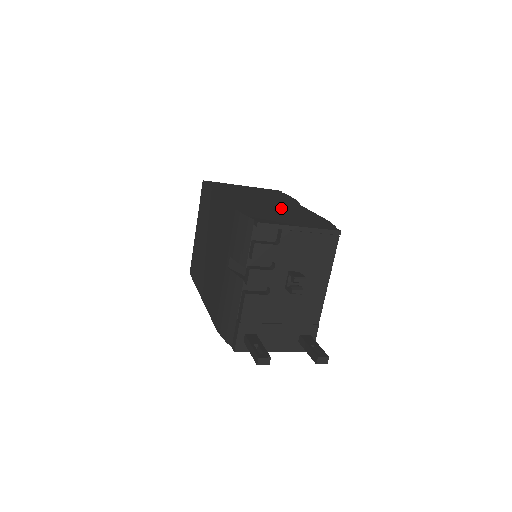
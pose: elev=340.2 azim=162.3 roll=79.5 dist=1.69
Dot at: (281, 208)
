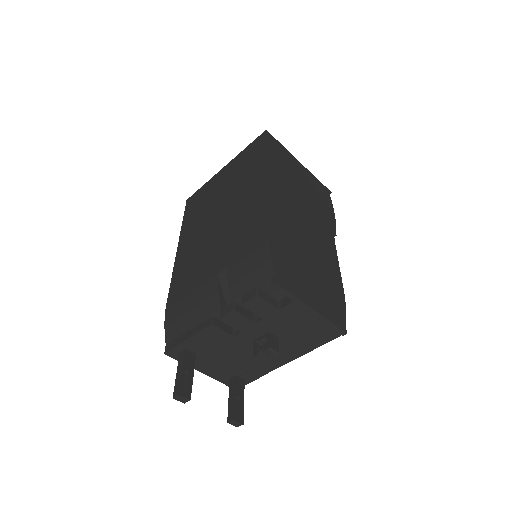
Dot at: (314, 246)
